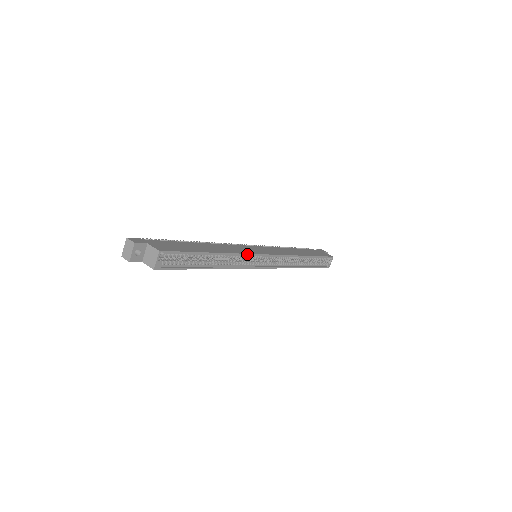
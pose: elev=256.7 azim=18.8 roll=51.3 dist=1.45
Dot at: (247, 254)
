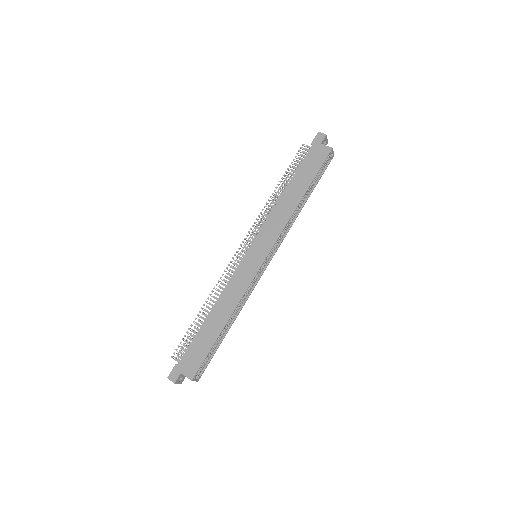
Dot at: (247, 289)
